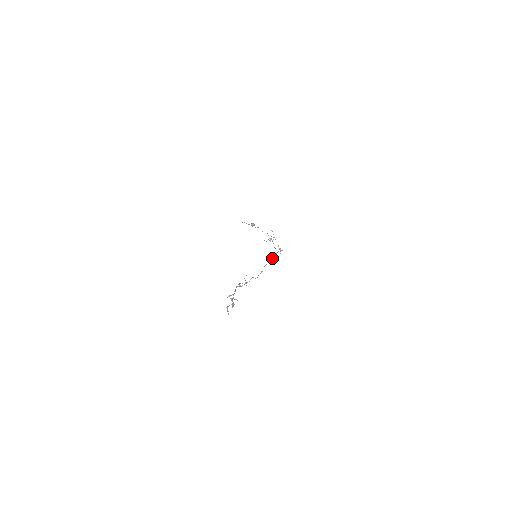
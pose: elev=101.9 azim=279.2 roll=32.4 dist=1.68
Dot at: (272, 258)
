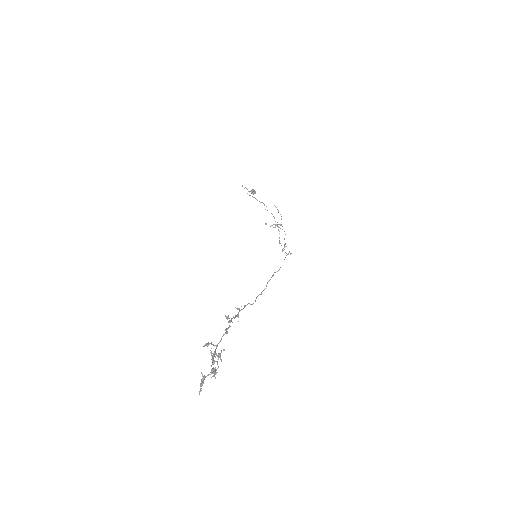
Dot at: occluded
